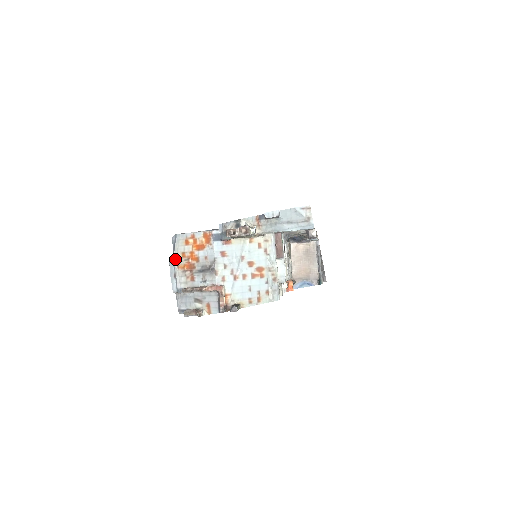
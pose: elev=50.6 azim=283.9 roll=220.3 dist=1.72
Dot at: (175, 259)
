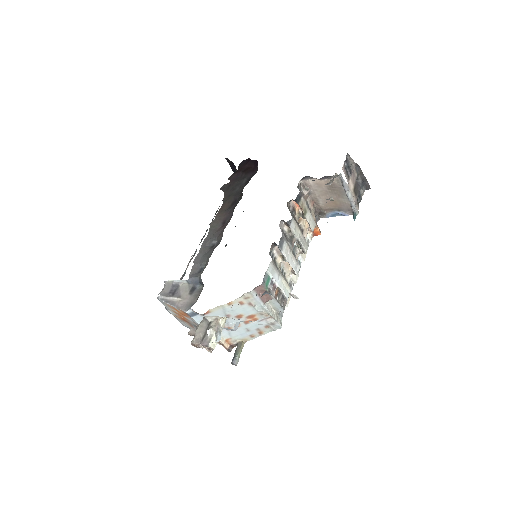
Dot at: (170, 311)
